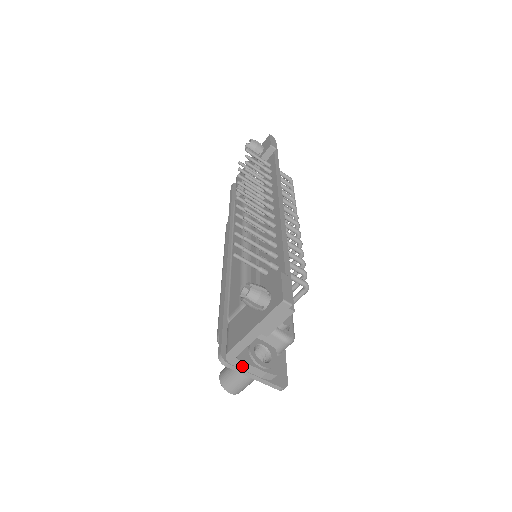
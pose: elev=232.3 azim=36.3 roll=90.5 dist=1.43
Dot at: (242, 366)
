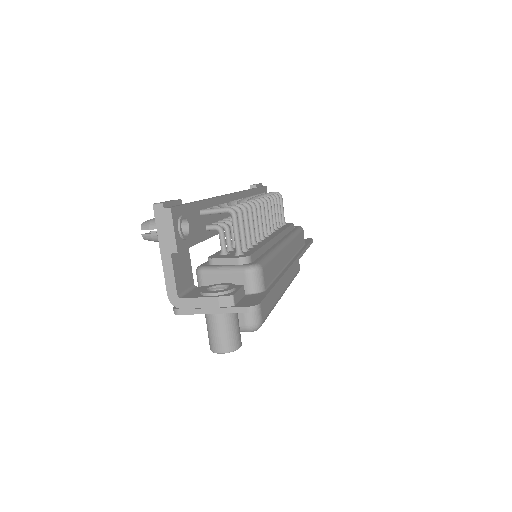
Dot at: (192, 304)
